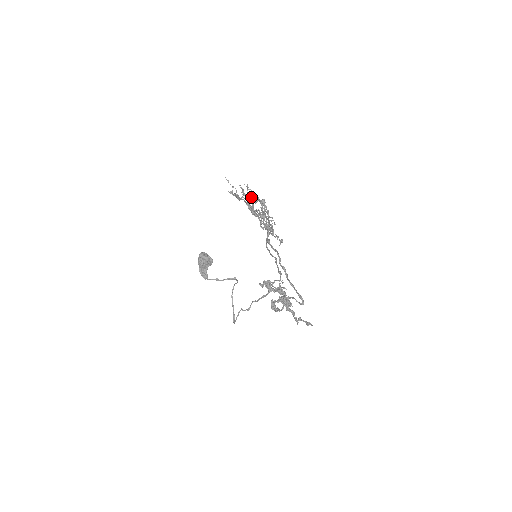
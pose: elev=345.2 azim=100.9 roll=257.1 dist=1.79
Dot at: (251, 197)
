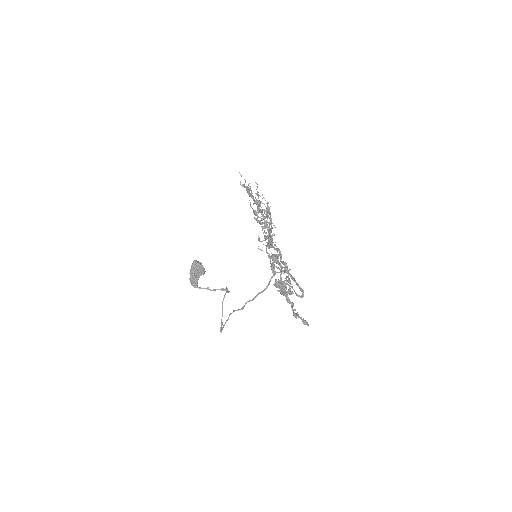
Dot at: occluded
